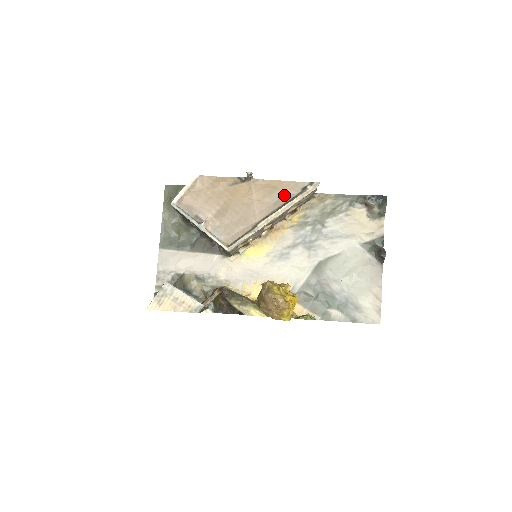
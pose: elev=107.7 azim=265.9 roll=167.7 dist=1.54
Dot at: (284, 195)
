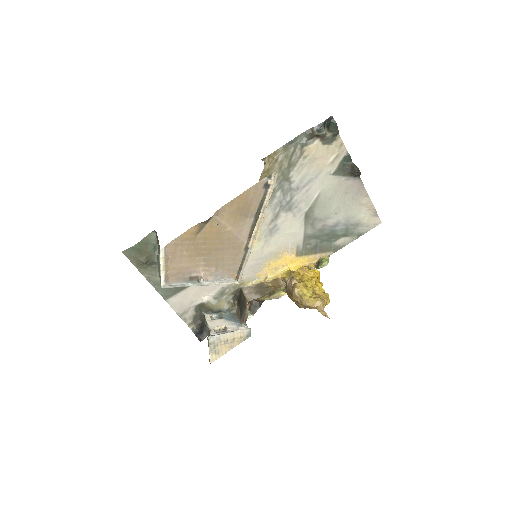
Dot at: (252, 204)
